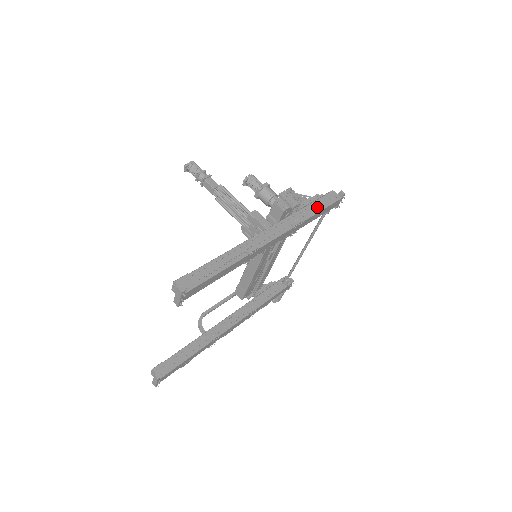
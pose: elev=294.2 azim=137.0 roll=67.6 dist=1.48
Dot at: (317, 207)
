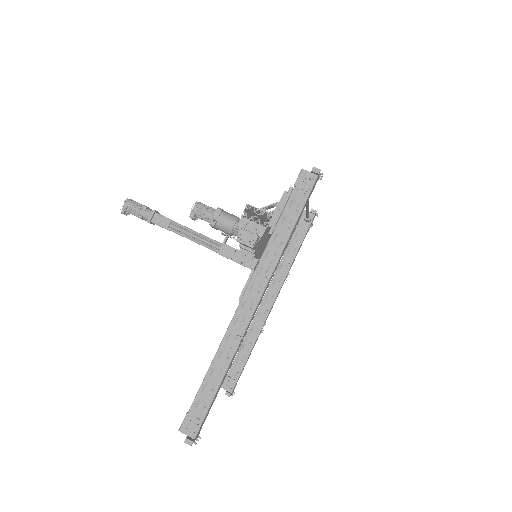
Dot at: (290, 218)
